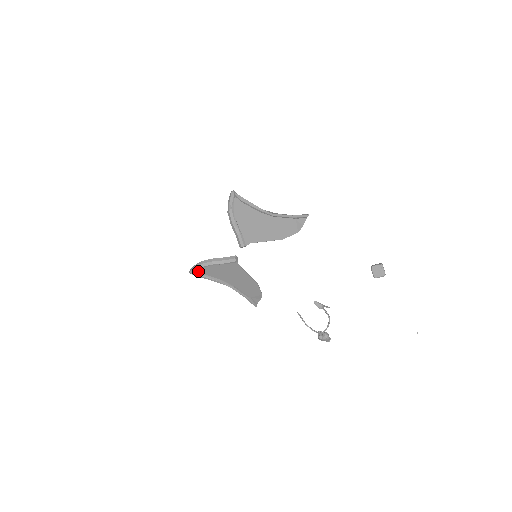
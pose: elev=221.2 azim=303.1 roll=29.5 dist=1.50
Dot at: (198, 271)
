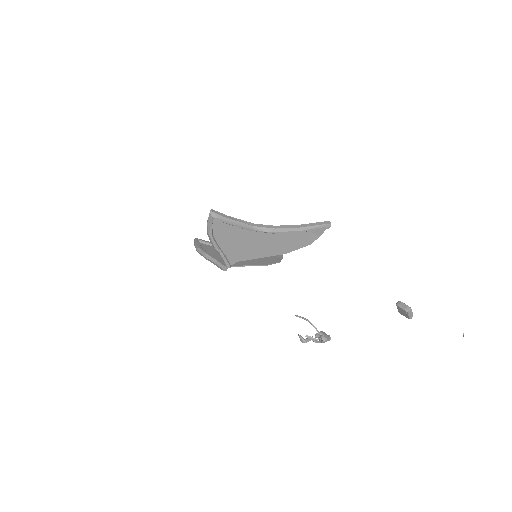
Dot at: (201, 245)
